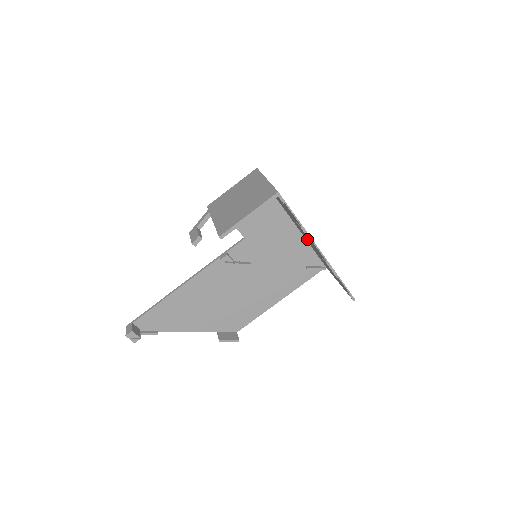
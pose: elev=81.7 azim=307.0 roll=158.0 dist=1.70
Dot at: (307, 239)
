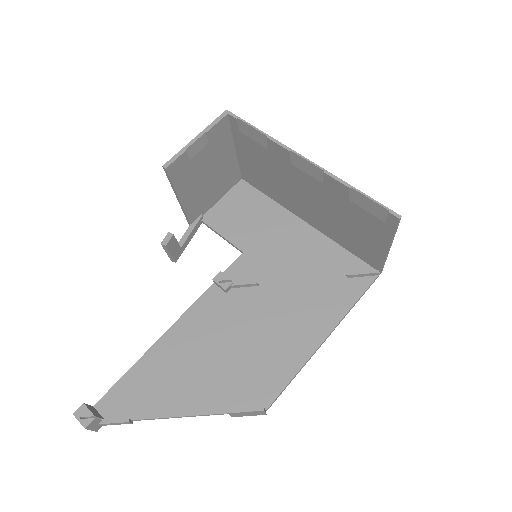
Dot at: (310, 199)
